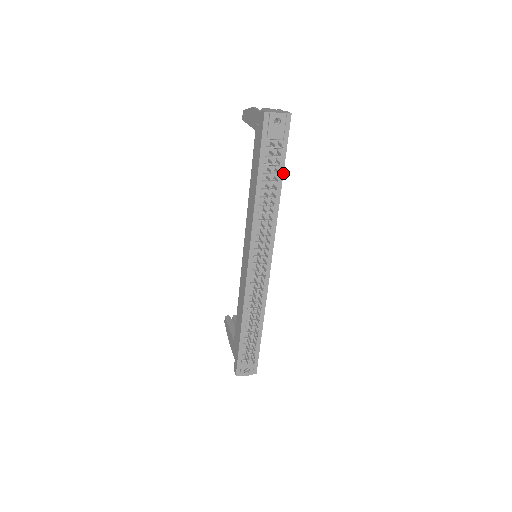
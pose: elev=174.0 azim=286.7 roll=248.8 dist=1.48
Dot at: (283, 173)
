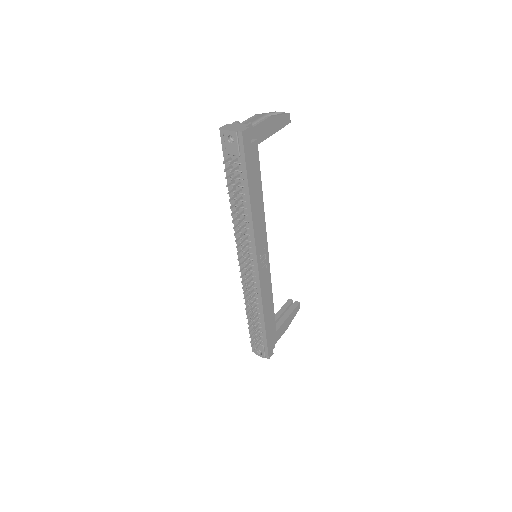
Dot at: (248, 187)
